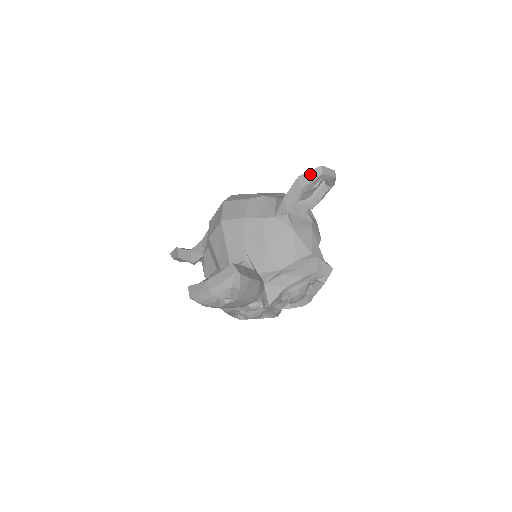
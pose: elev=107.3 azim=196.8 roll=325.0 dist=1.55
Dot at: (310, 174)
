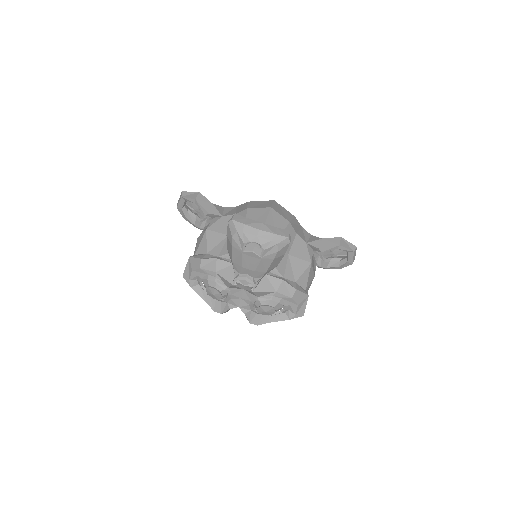
Dot at: (348, 244)
